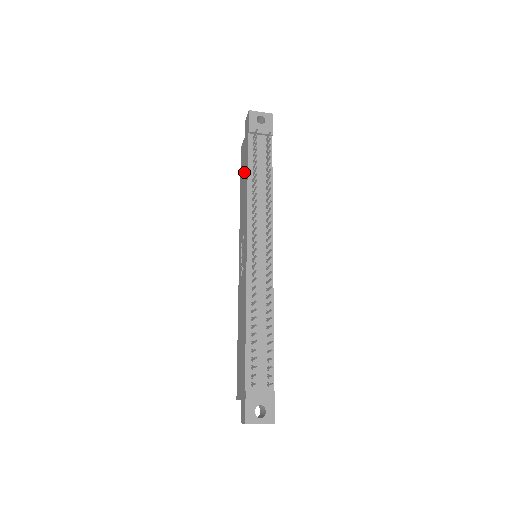
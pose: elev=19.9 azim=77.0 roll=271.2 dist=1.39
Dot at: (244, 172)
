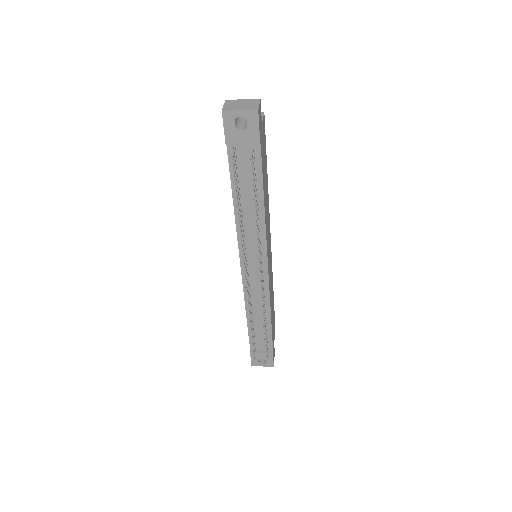
Dot at: occluded
